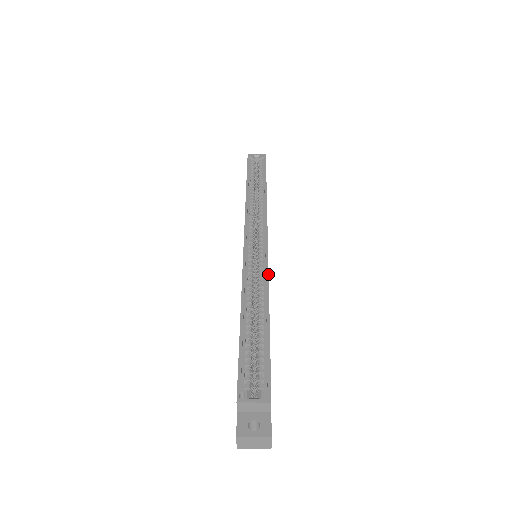
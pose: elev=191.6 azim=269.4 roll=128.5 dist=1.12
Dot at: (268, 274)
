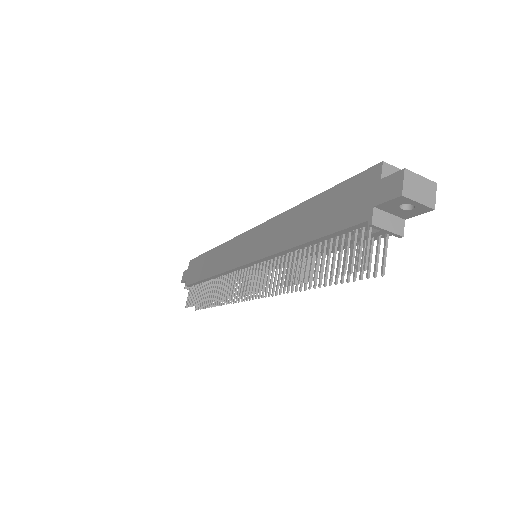
Dot at: occluded
